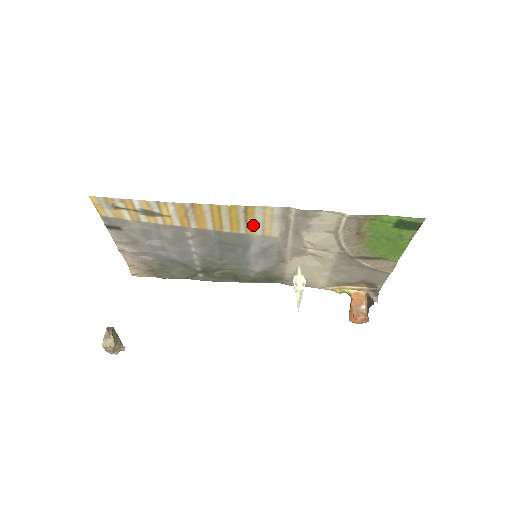
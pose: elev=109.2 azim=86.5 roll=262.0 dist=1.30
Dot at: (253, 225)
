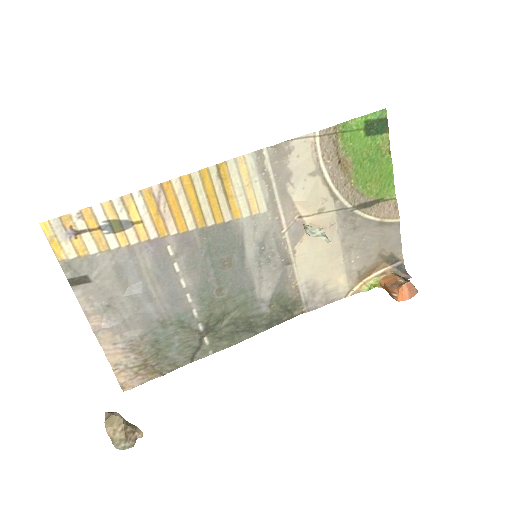
Dot at: (235, 200)
